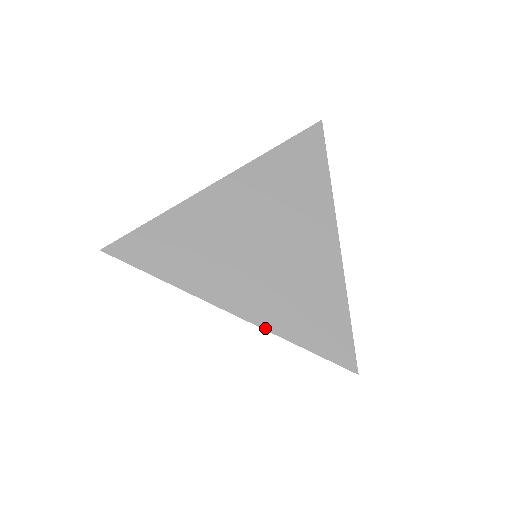
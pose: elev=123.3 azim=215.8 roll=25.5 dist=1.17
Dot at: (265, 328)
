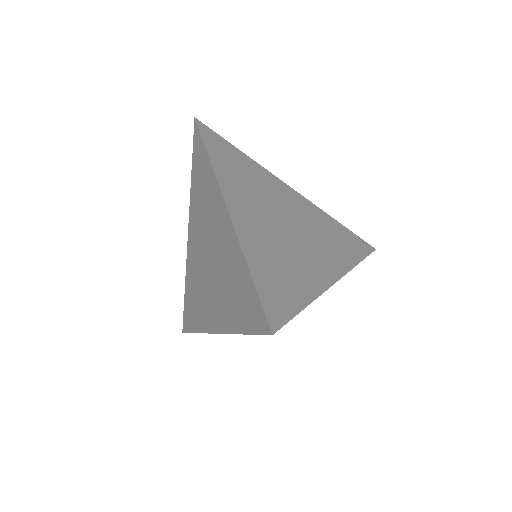
Dot at: (239, 236)
